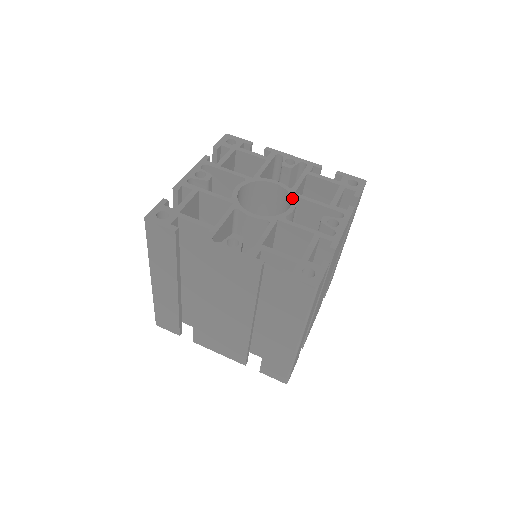
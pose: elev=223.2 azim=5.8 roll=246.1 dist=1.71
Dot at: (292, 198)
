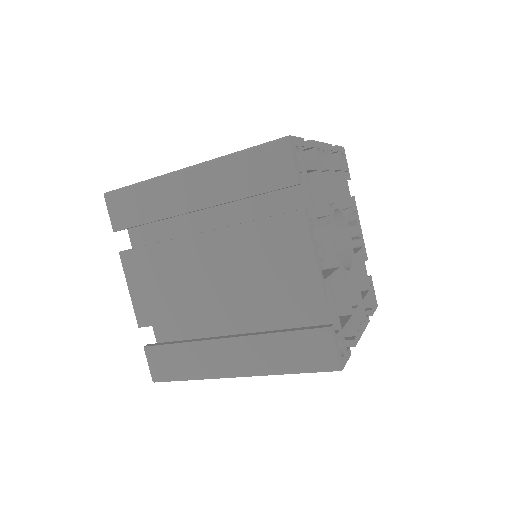
Dot at: (352, 263)
